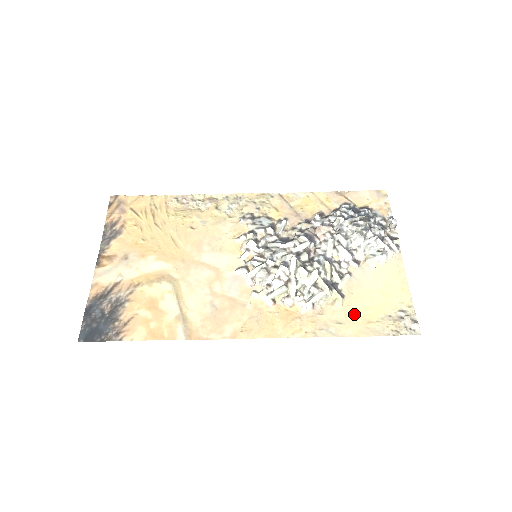
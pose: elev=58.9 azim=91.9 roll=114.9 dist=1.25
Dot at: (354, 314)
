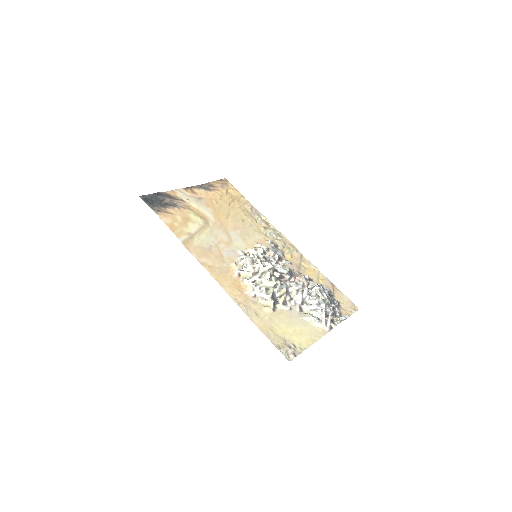
Dot at: (269, 320)
